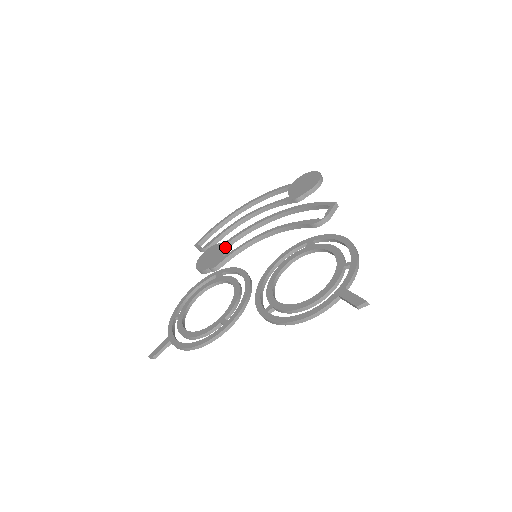
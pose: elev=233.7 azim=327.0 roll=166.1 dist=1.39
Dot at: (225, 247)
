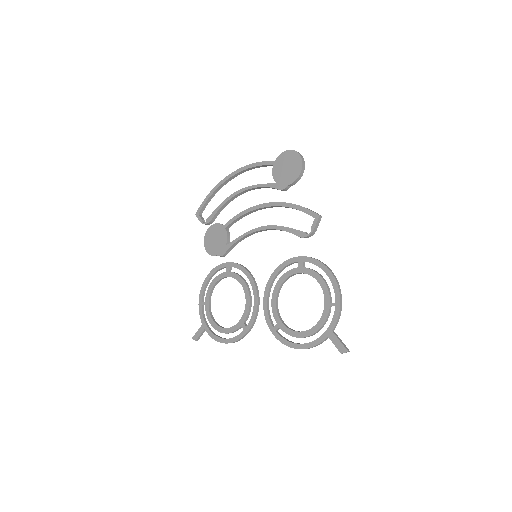
Dot at: (226, 233)
